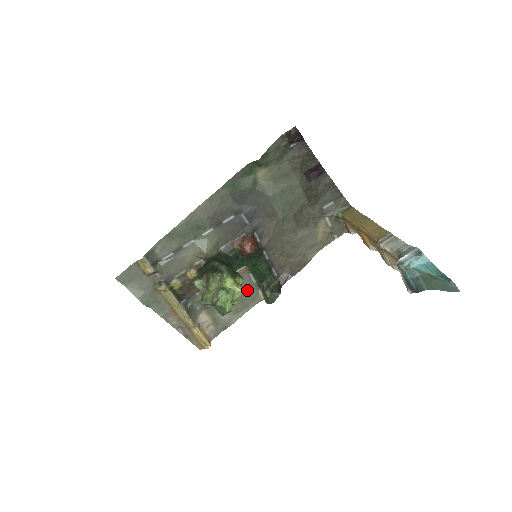
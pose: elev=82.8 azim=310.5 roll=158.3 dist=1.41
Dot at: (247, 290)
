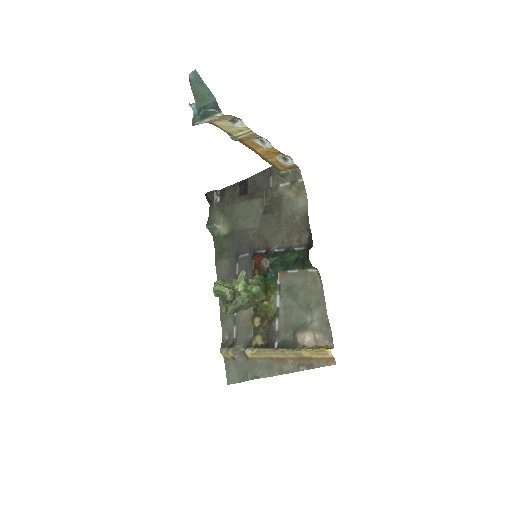
Dot at: (242, 271)
